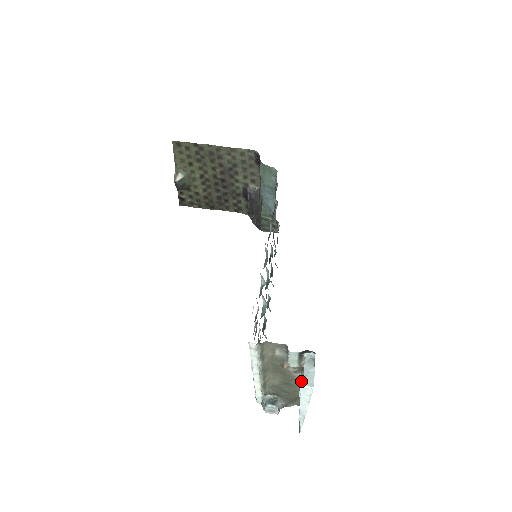
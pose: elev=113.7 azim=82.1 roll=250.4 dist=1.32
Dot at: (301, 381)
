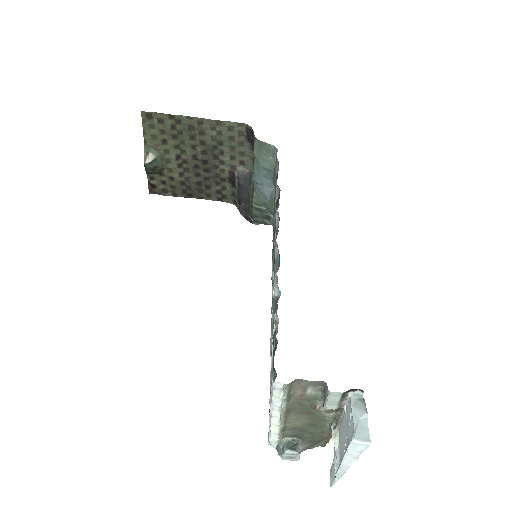
Dot at: (333, 421)
